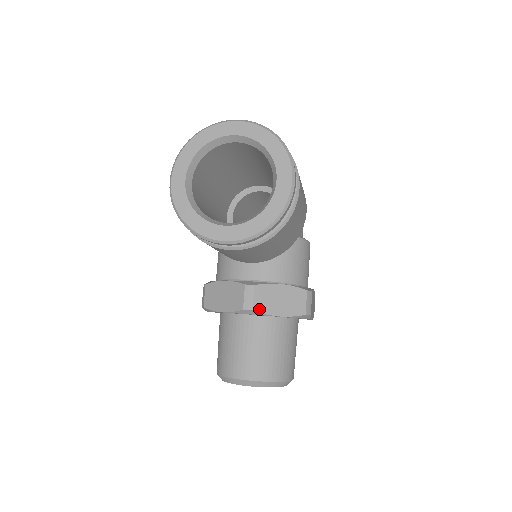
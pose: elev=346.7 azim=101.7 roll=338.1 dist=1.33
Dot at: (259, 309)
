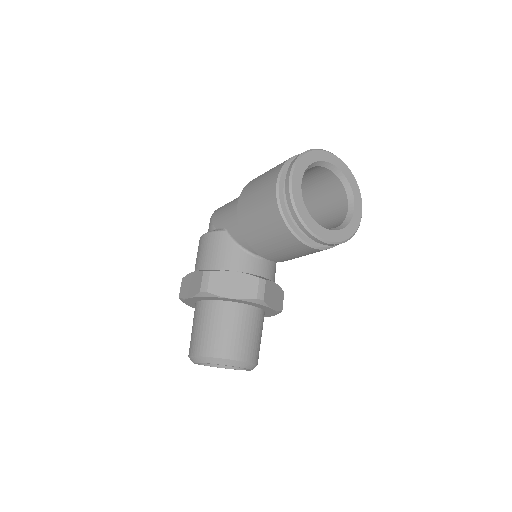
Dot at: (266, 300)
